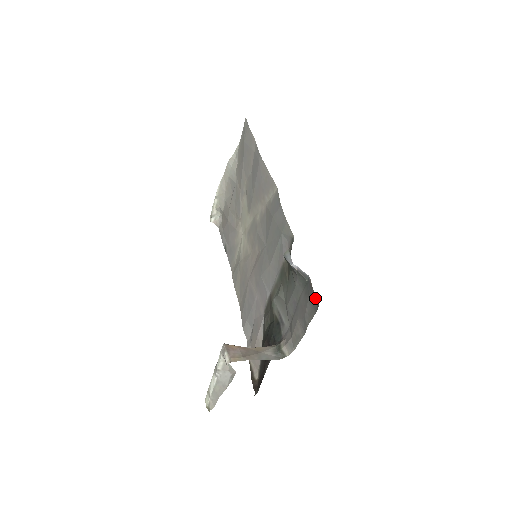
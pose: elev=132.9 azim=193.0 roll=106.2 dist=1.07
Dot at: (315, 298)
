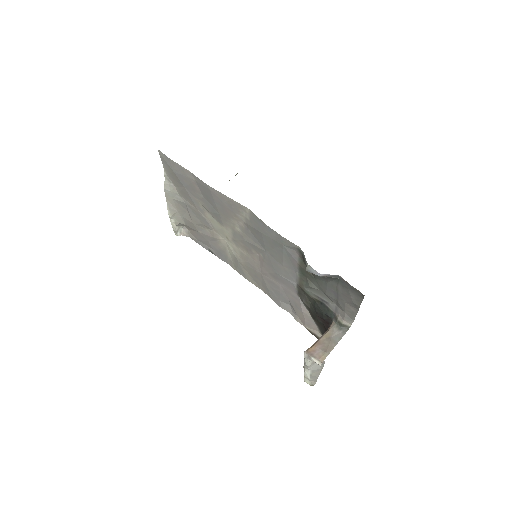
Dot at: (356, 290)
